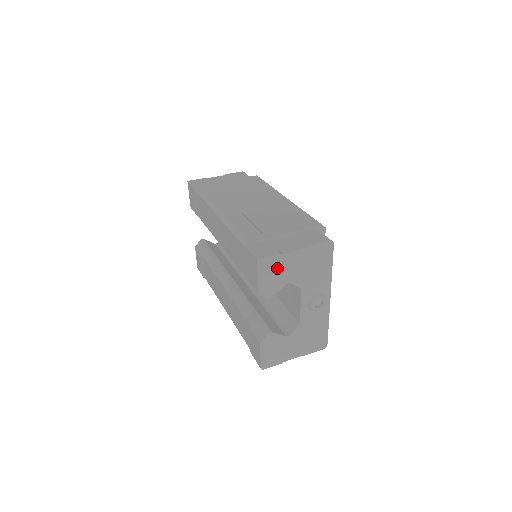
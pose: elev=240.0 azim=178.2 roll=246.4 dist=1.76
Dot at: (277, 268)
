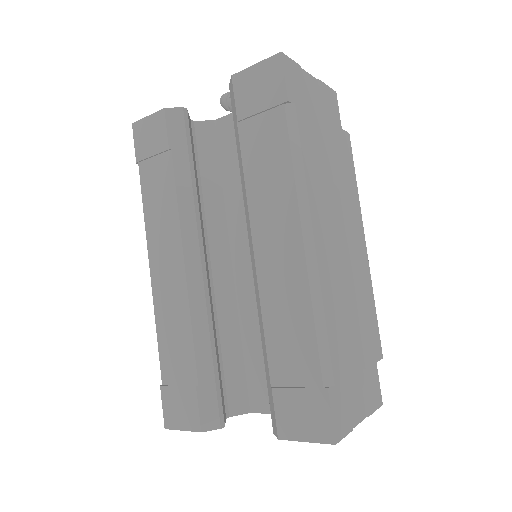
Dot at: occluded
